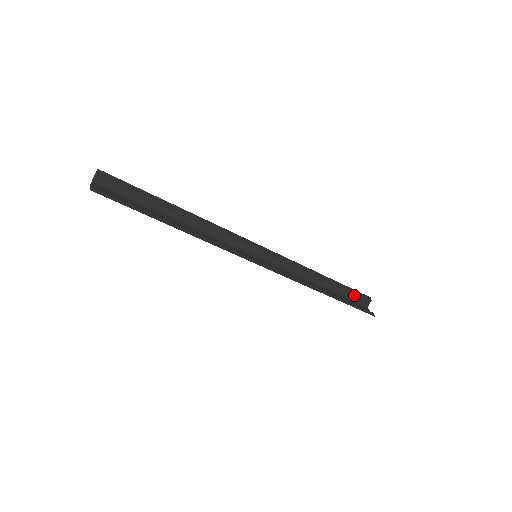
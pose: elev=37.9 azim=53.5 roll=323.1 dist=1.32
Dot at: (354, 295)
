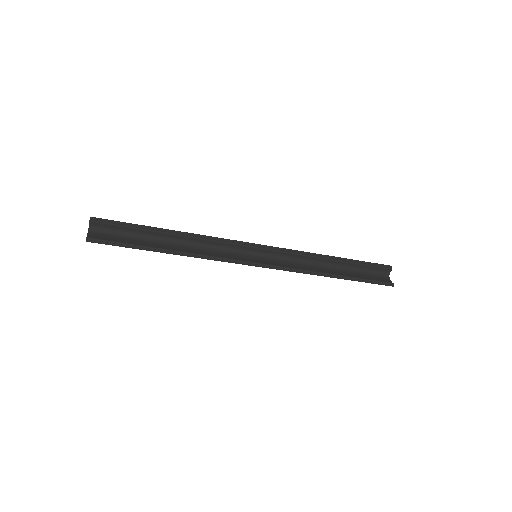
Dot at: (371, 268)
